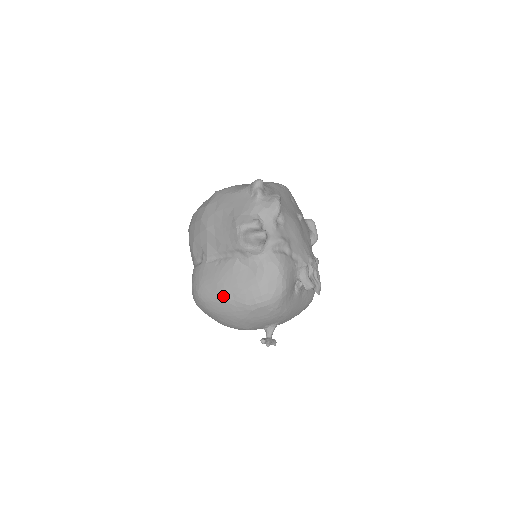
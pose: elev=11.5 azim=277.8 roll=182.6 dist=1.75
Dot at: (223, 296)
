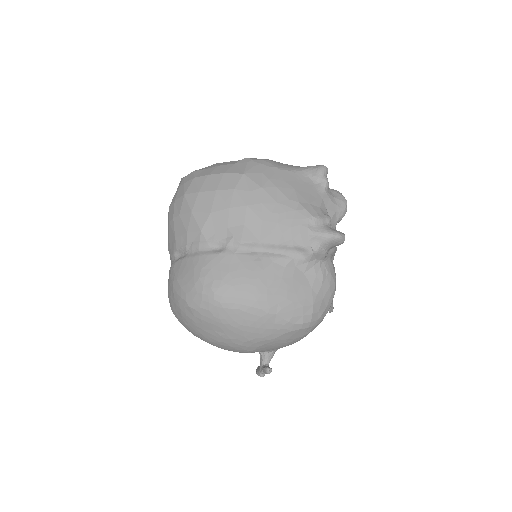
Dot at: (262, 305)
